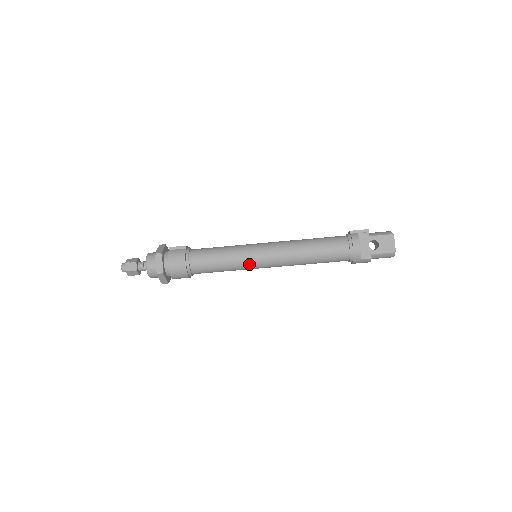
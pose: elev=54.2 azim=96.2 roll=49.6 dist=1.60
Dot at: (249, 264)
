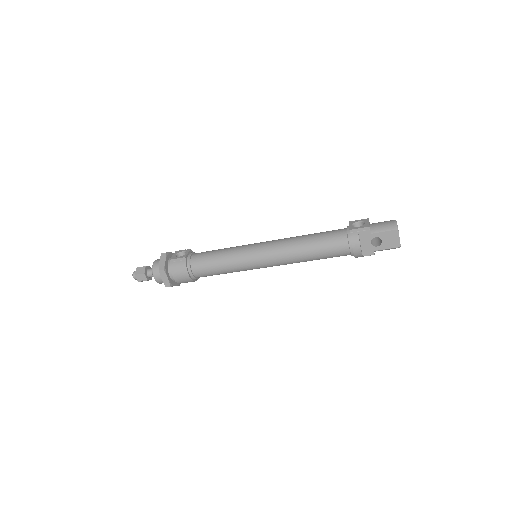
Dot at: (250, 269)
